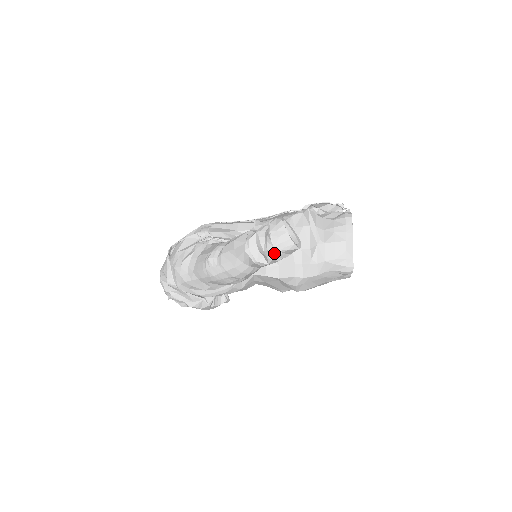
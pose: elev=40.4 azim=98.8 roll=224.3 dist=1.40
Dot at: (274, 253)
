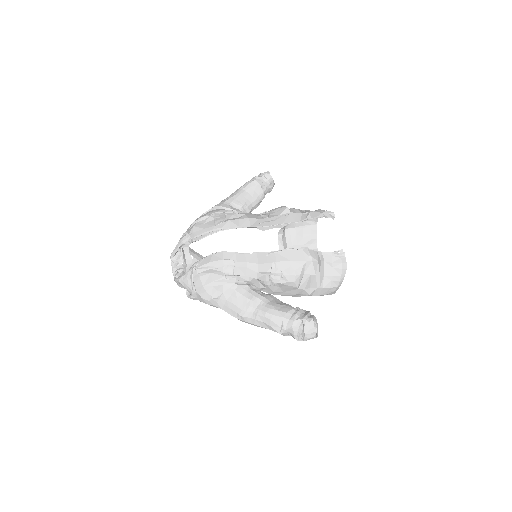
Dot at: (302, 340)
